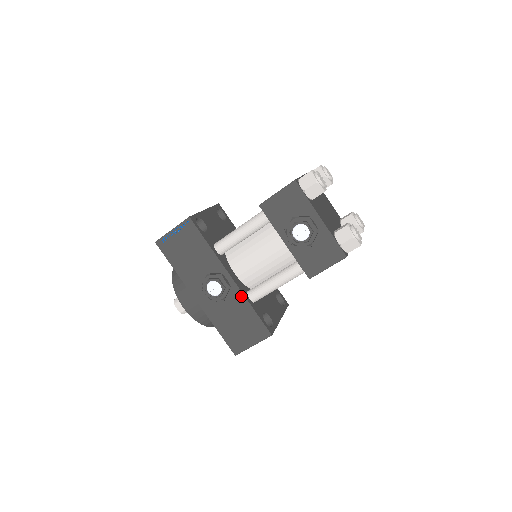
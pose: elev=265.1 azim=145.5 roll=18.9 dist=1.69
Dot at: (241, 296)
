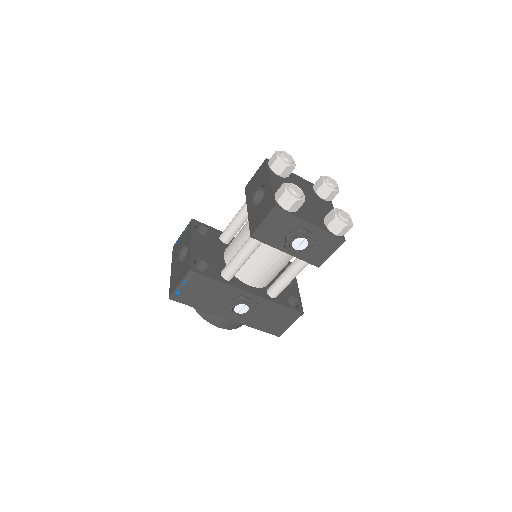
Dot at: (266, 301)
